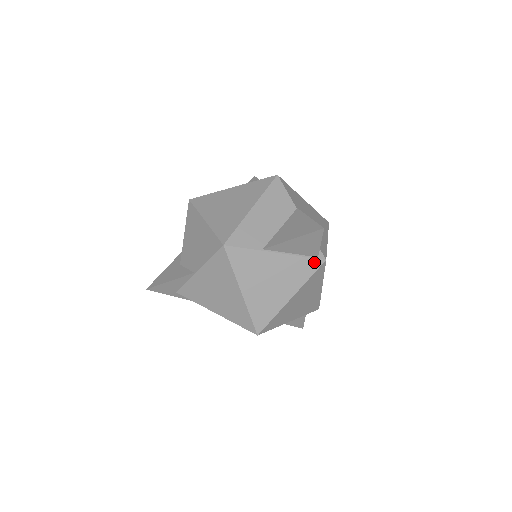
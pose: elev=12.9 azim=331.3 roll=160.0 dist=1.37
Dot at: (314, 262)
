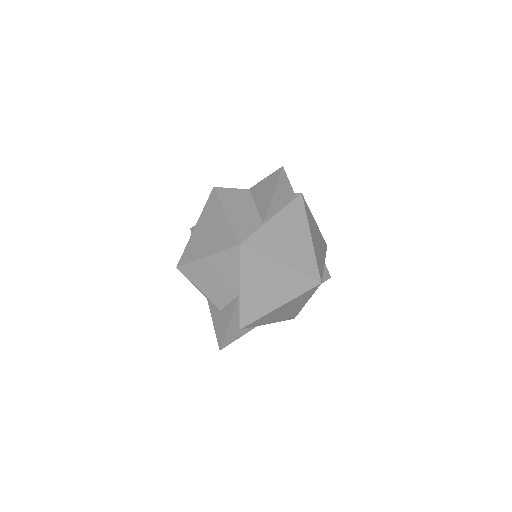
Dot at: (297, 202)
